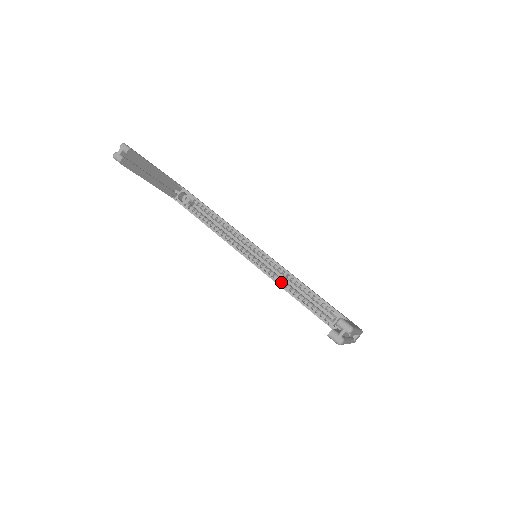
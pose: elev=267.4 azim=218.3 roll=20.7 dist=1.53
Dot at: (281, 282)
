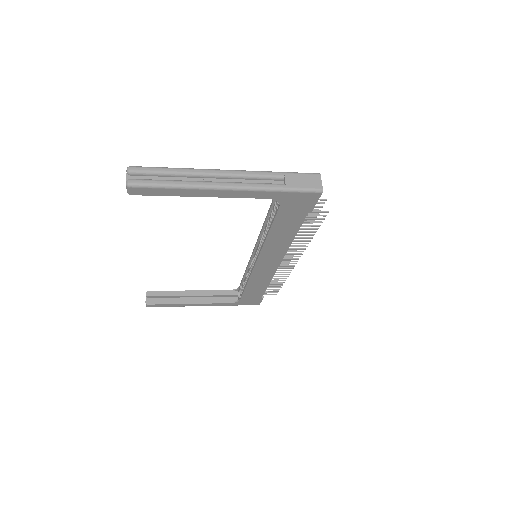
Dot at: occluded
